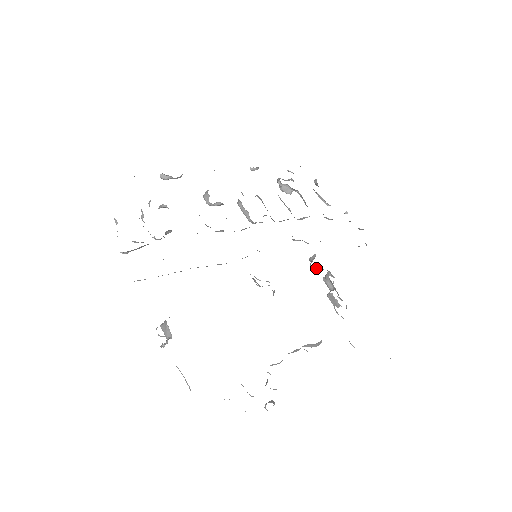
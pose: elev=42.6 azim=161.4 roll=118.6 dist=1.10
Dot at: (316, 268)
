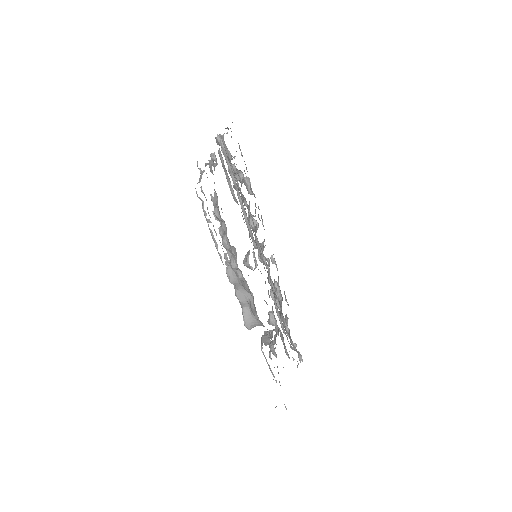
Dot at: (272, 316)
